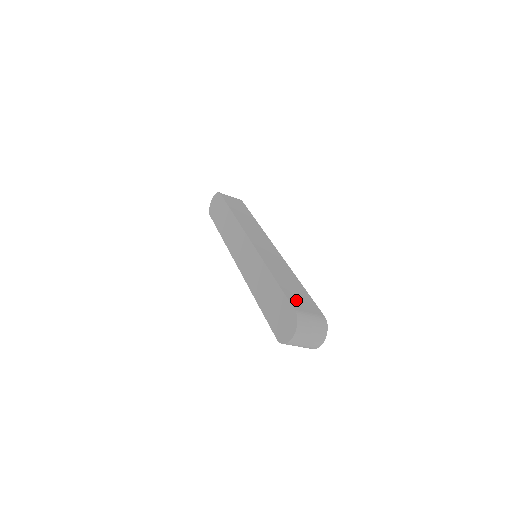
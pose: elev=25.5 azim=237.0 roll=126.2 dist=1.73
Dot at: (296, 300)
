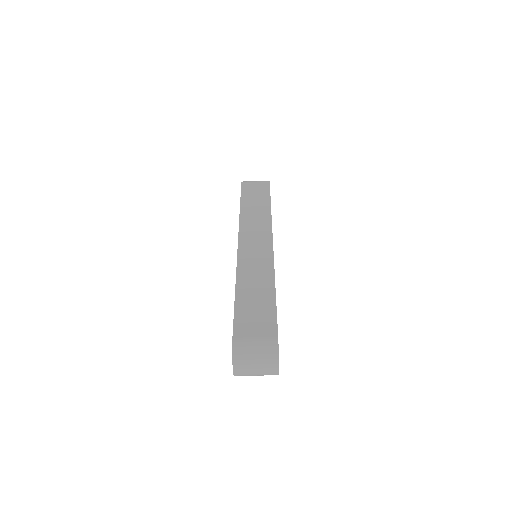
Dot at: (246, 321)
